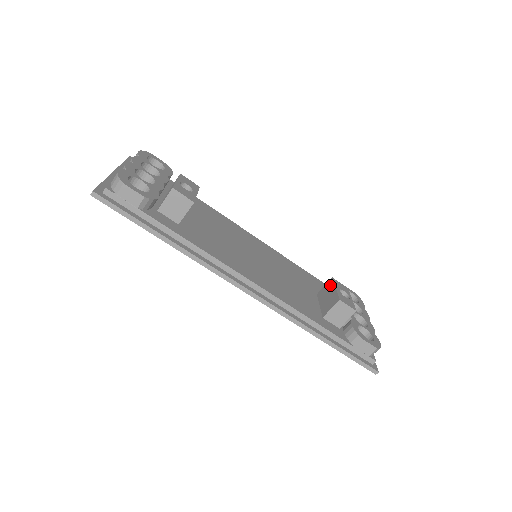
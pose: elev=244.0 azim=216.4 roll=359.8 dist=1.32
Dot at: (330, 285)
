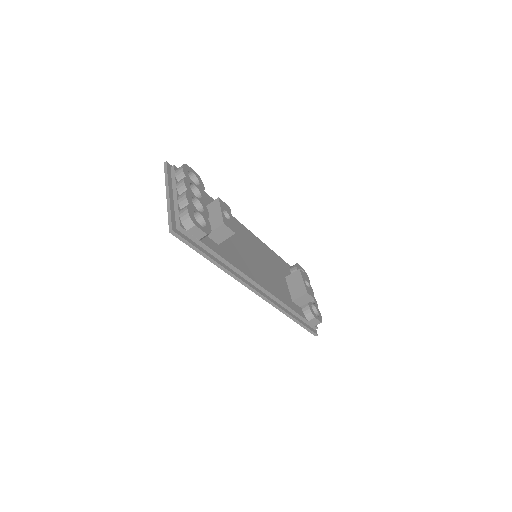
Dot at: (298, 275)
